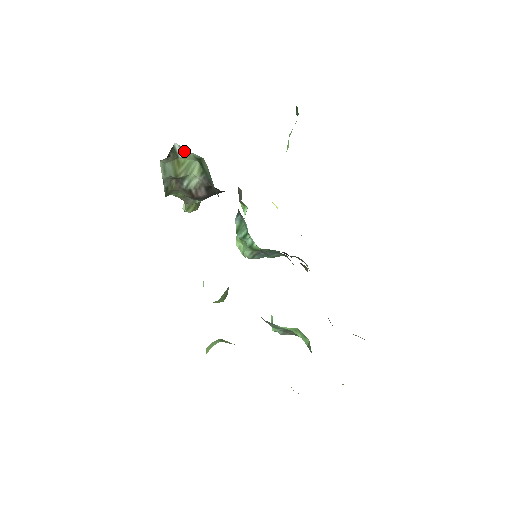
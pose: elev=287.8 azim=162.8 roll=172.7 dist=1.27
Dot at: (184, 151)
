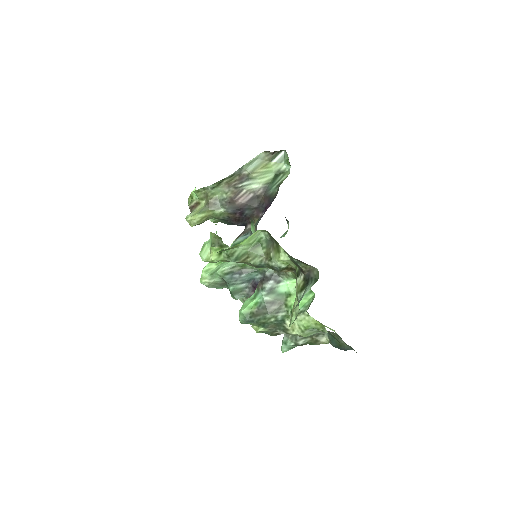
Dot at: (281, 160)
